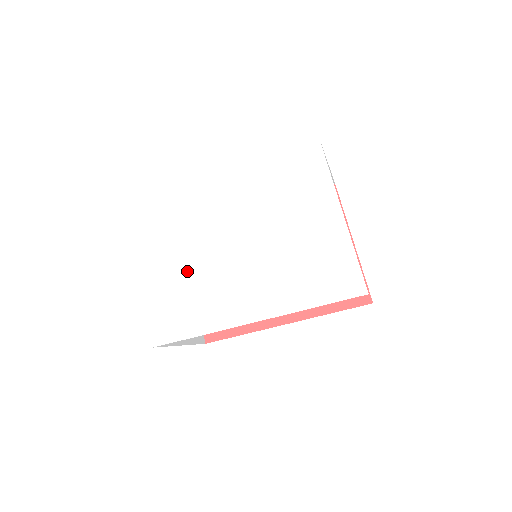
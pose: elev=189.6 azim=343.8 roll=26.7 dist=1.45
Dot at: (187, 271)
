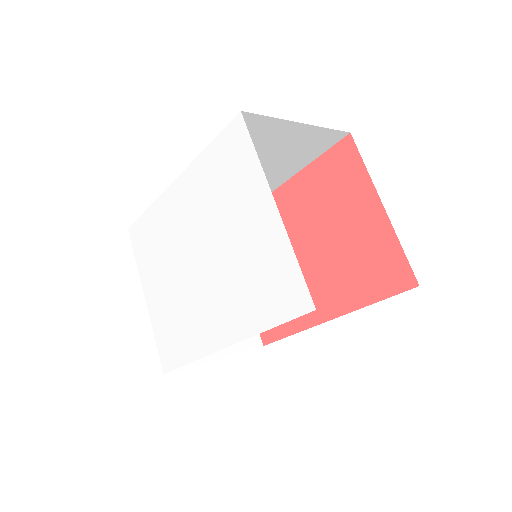
Dot at: (170, 295)
